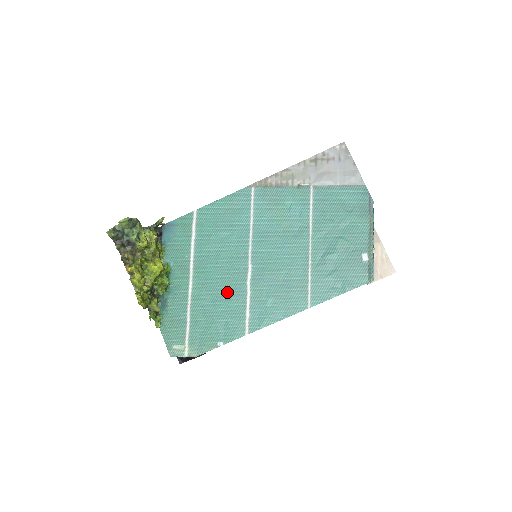
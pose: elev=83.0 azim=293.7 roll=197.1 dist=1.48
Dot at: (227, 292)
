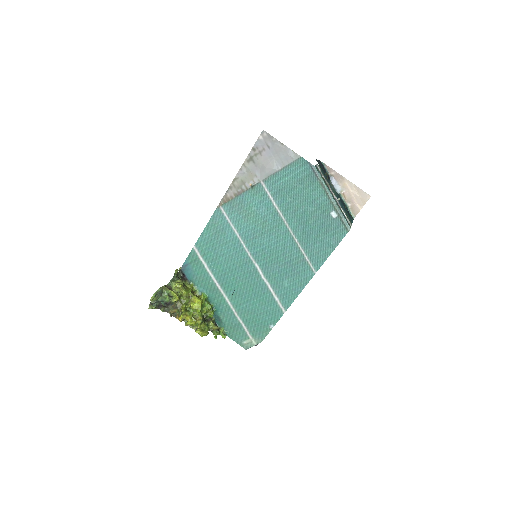
Dot at: (253, 291)
